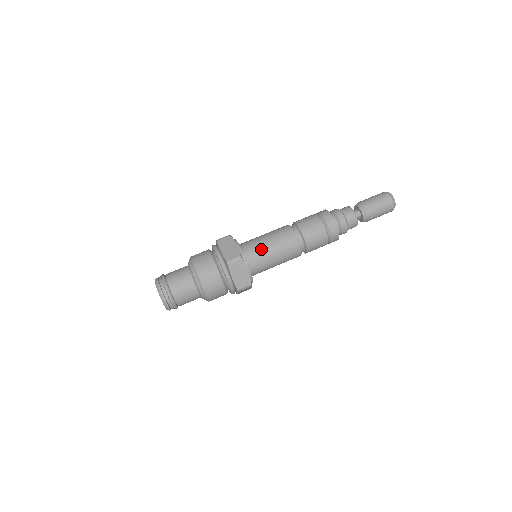
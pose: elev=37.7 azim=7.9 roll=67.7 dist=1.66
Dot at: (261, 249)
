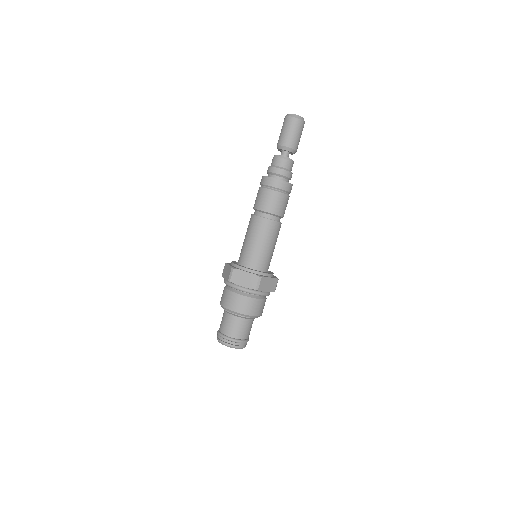
Dot at: occluded
